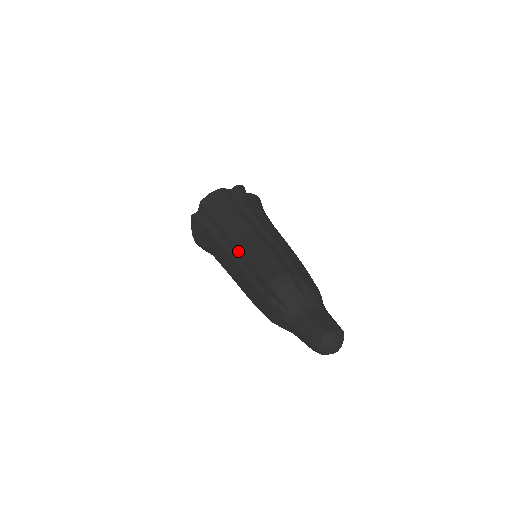
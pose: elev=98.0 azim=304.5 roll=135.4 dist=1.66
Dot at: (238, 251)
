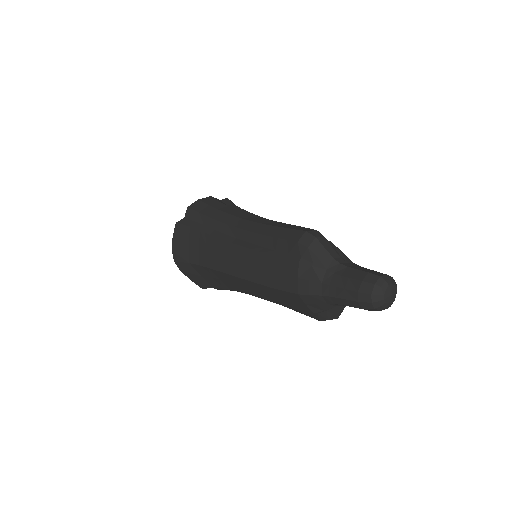
Dot at: (244, 233)
